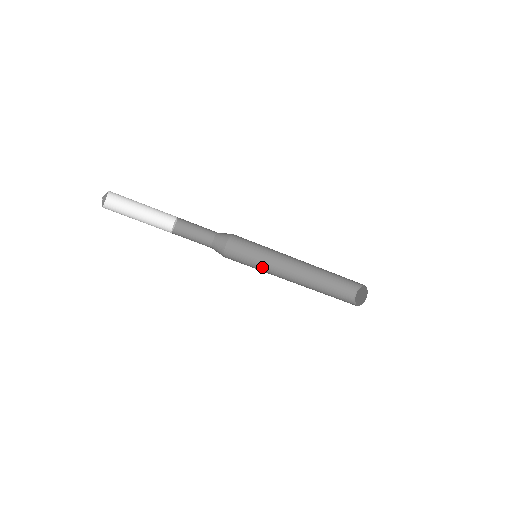
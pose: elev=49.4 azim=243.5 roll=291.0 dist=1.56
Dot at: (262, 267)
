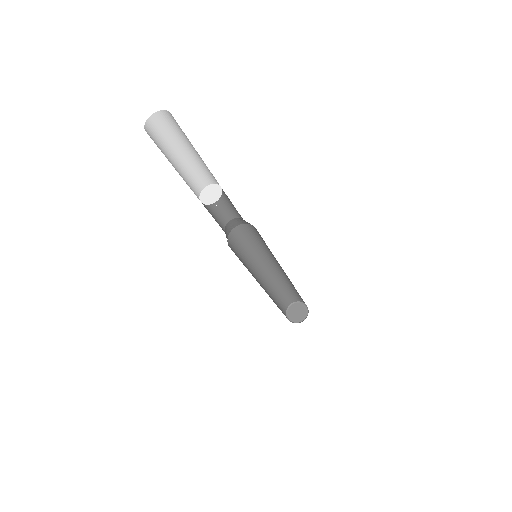
Dot at: (248, 264)
